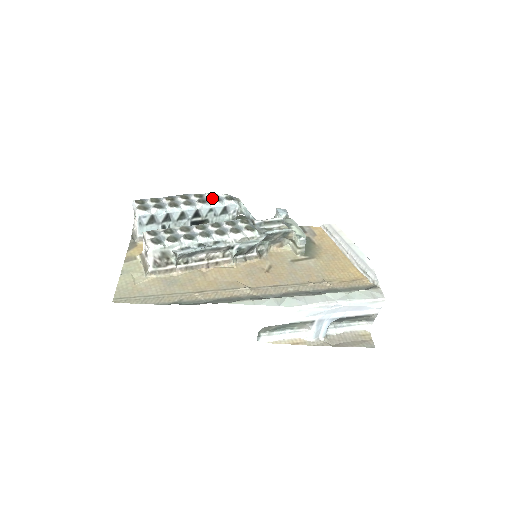
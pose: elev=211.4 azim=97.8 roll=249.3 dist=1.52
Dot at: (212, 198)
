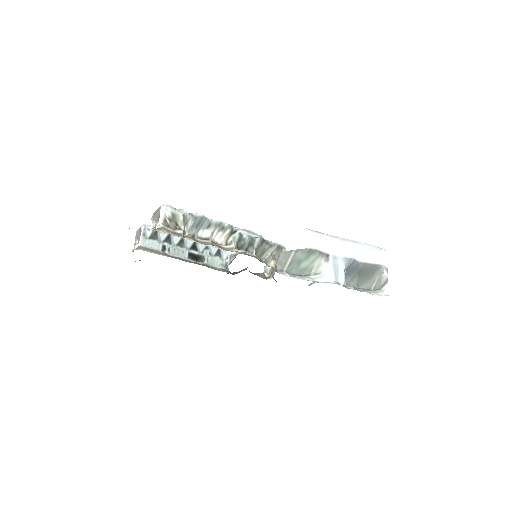
Dot at: occluded
